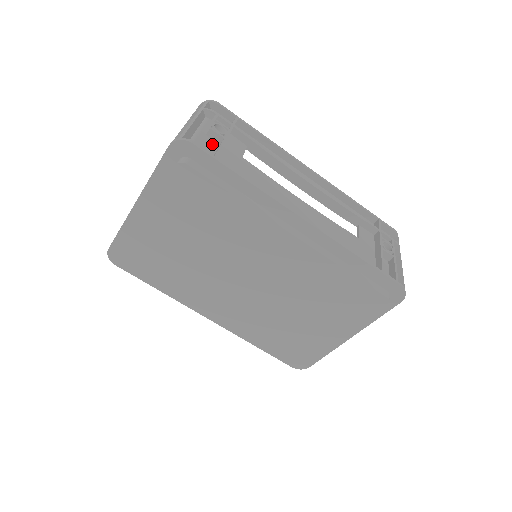
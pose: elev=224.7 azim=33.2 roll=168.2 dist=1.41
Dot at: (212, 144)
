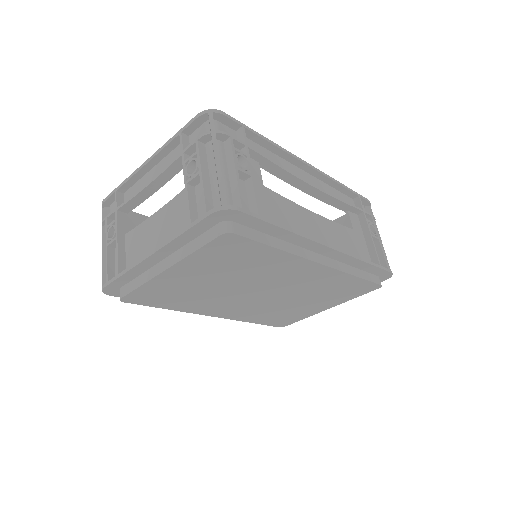
Dot at: occluded
